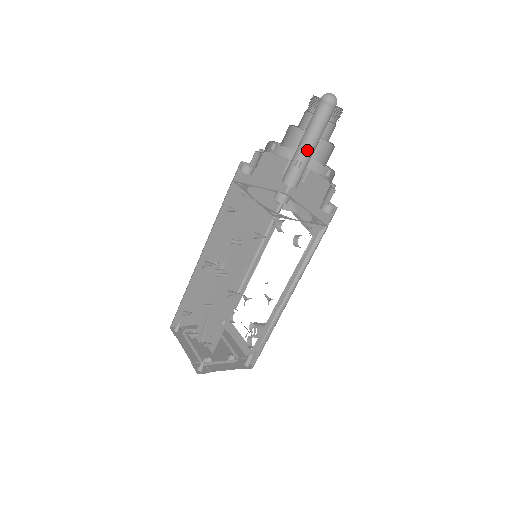
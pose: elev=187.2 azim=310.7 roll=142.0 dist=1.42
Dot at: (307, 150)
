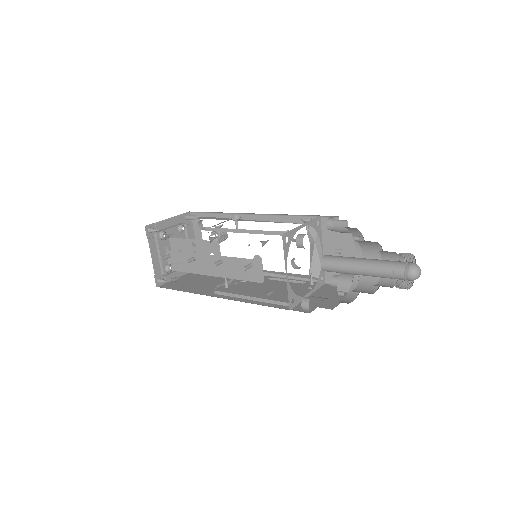
Dot at: occluded
